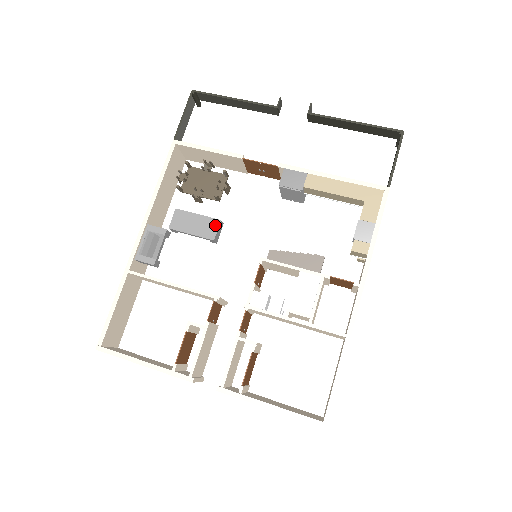
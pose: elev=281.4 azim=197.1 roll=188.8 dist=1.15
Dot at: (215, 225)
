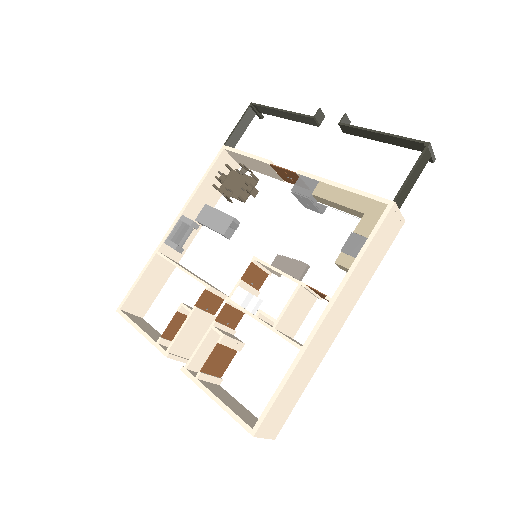
Dot at: (229, 222)
